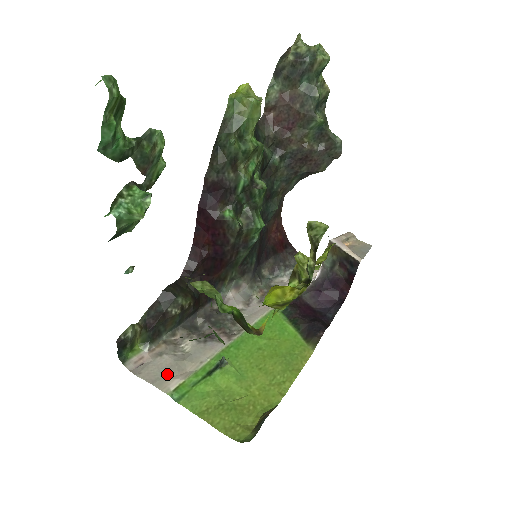
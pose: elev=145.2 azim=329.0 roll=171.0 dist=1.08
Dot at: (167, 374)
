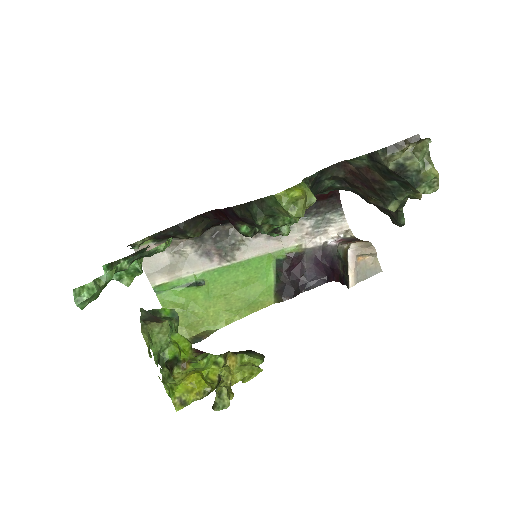
Dot at: (159, 271)
